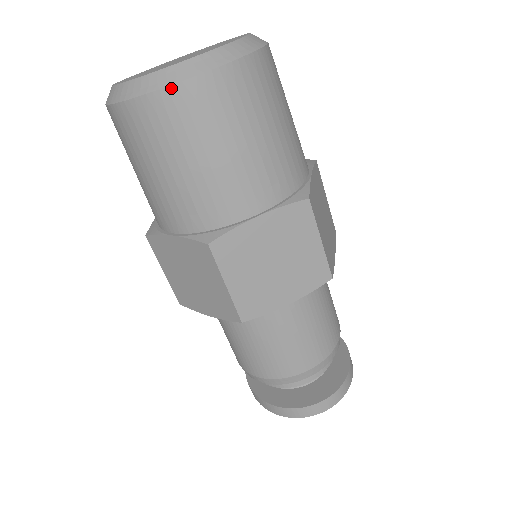
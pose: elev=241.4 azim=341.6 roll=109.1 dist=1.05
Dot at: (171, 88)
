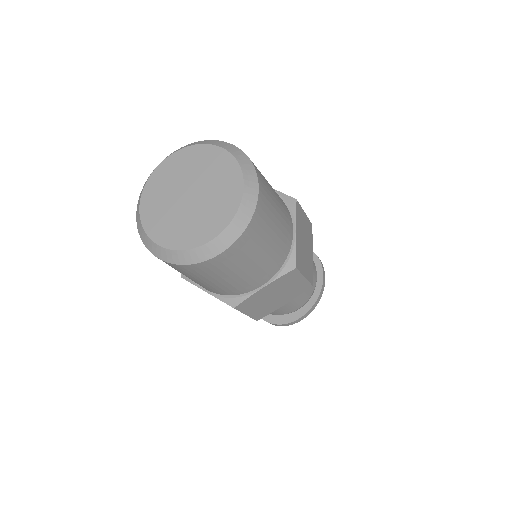
Dot at: (146, 246)
